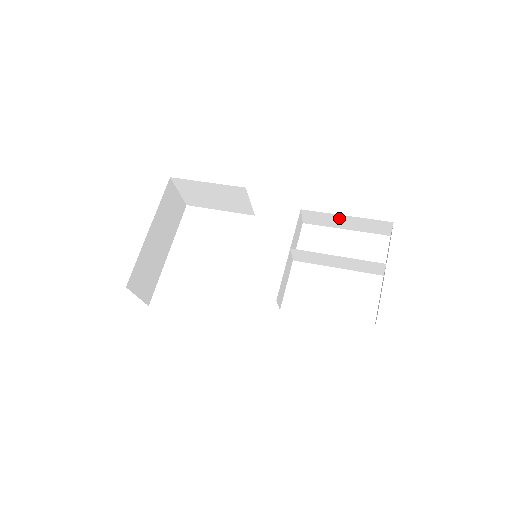
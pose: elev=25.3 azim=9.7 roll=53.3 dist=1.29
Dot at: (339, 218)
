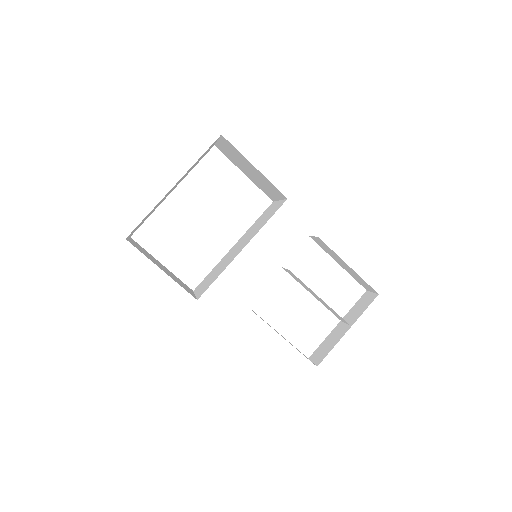
Dot at: (342, 261)
